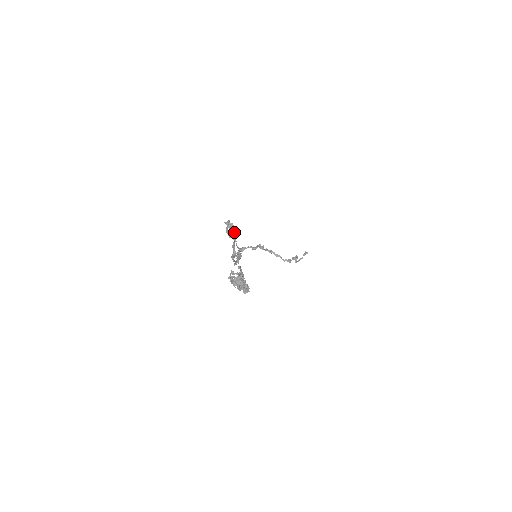
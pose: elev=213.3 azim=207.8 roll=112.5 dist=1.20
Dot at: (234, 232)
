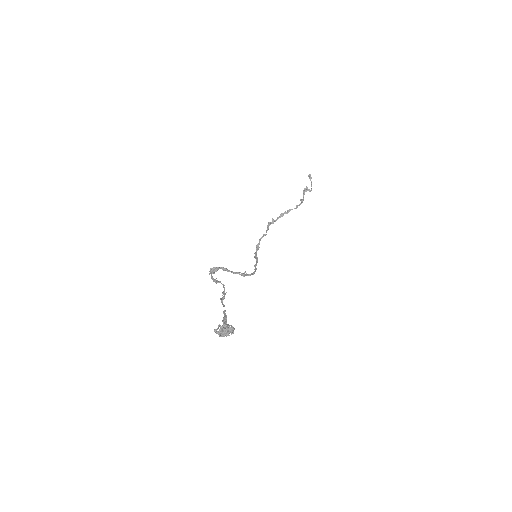
Dot at: (222, 269)
